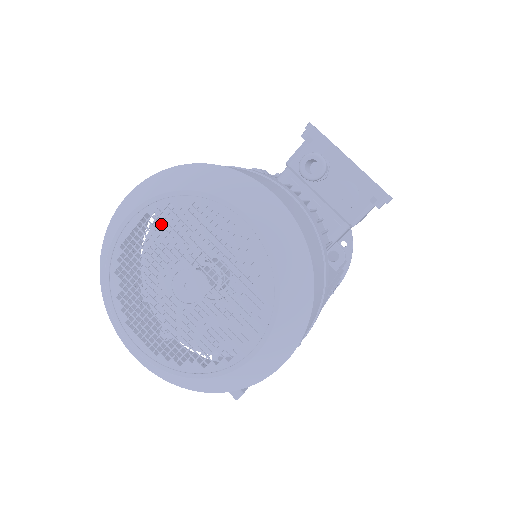
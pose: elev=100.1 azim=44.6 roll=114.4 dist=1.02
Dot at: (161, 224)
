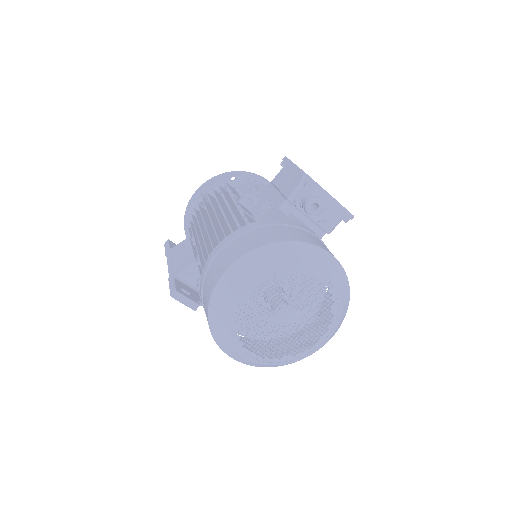
Dot at: occluded
